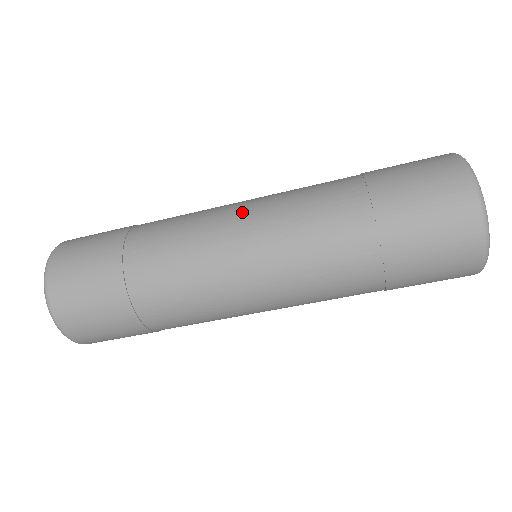
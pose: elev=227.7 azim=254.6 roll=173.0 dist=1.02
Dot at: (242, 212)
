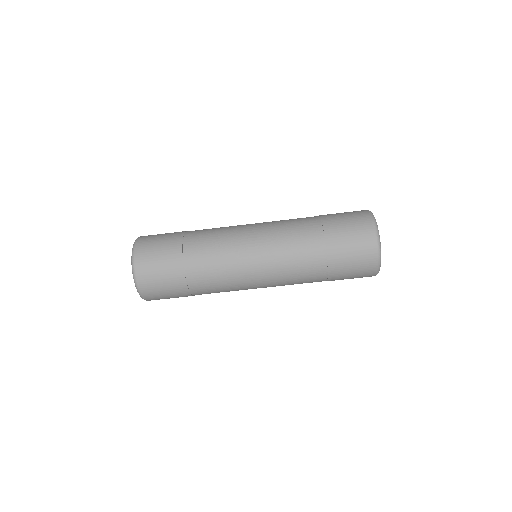
Dot at: (253, 228)
